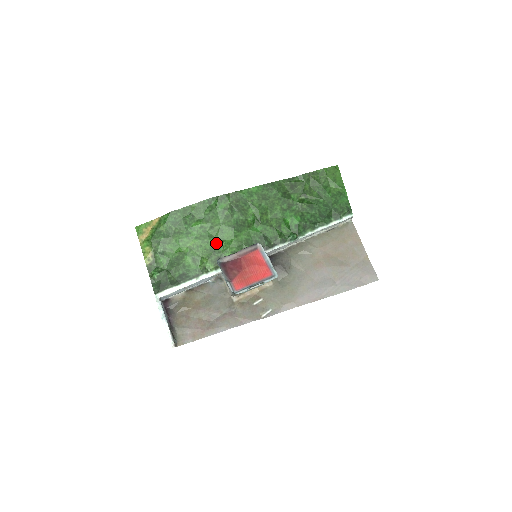
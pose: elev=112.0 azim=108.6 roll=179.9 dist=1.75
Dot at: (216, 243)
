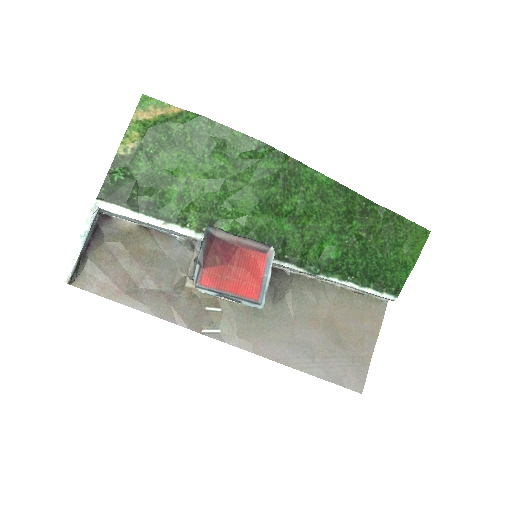
Dot at: (224, 201)
